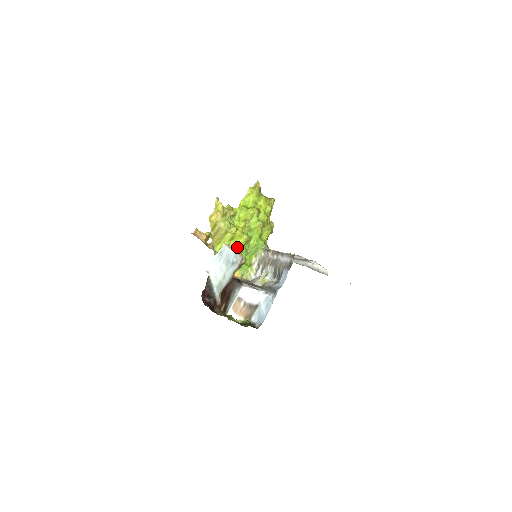
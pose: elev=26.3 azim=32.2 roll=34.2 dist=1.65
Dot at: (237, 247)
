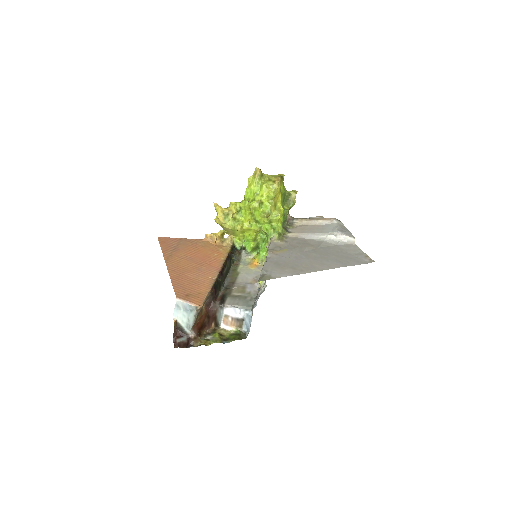
Dot at: (250, 238)
